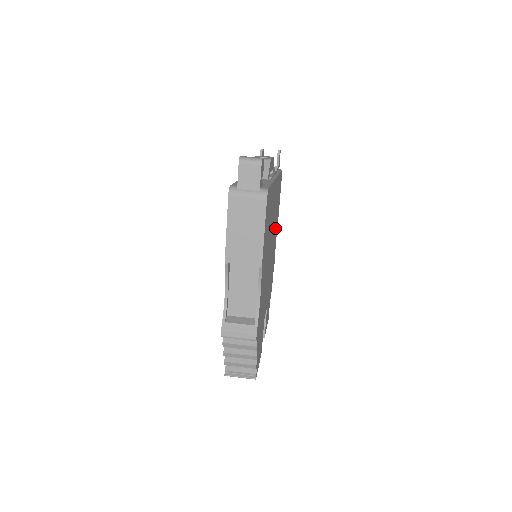
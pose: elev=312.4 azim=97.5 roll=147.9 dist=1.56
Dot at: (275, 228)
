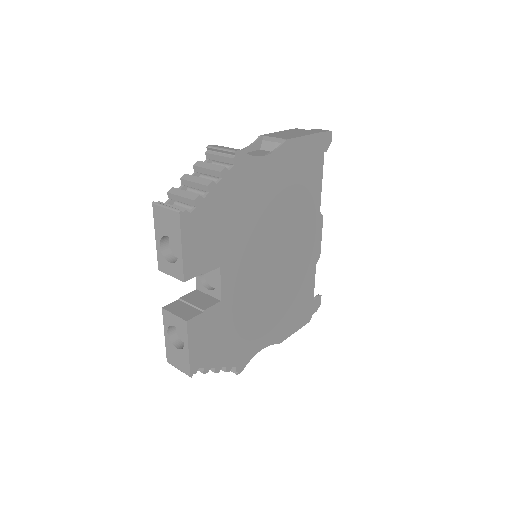
Dot at: (279, 304)
